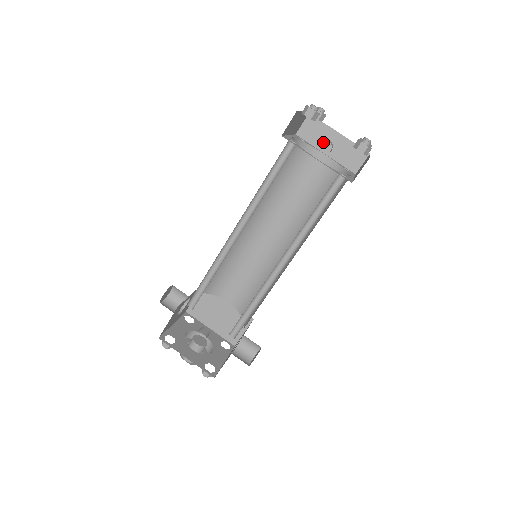
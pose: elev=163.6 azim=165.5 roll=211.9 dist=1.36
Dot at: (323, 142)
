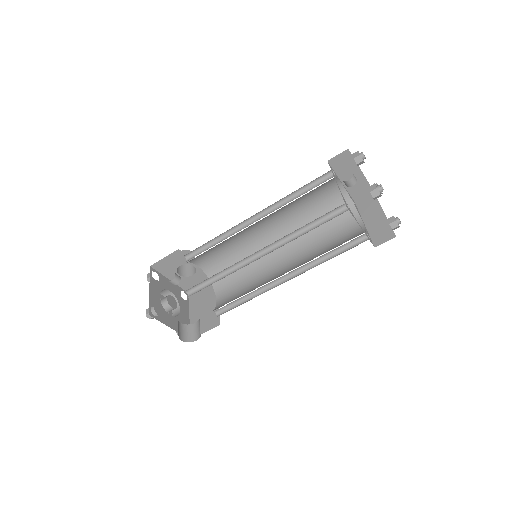
Dot at: (369, 214)
